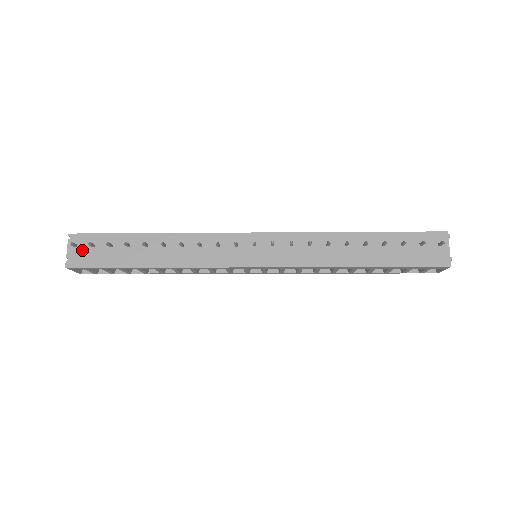
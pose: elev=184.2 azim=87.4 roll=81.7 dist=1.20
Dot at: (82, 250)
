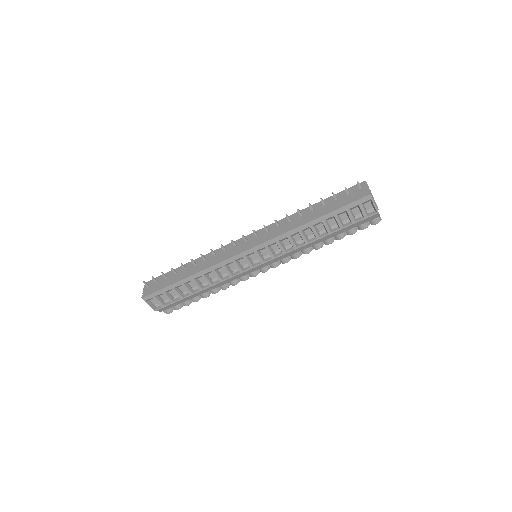
Dot at: (151, 286)
